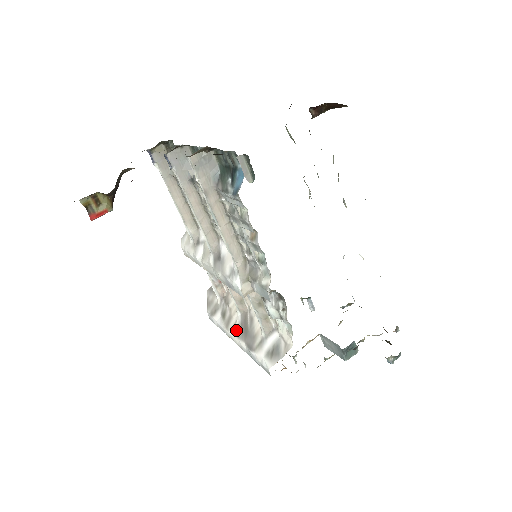
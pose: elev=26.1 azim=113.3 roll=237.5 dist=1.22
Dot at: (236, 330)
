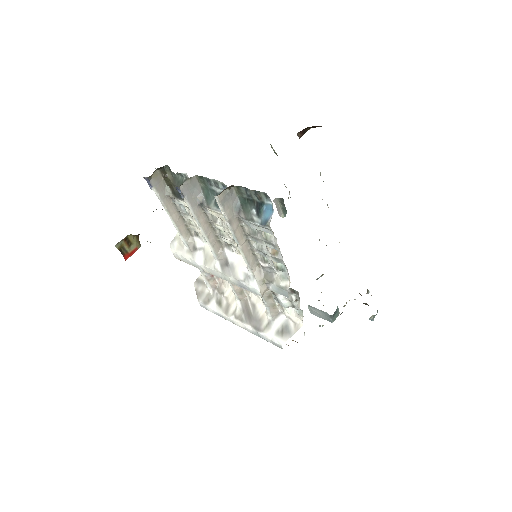
Dot at: (238, 316)
